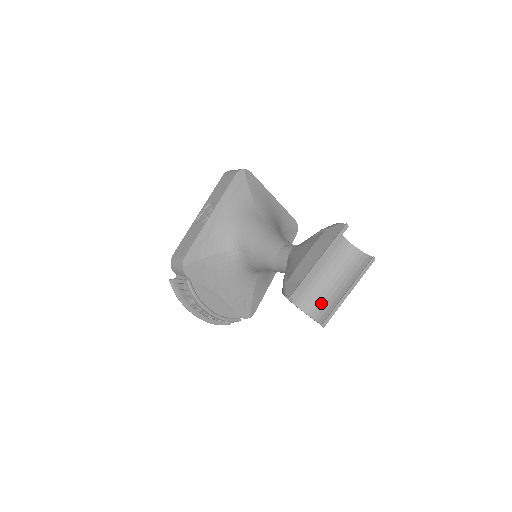
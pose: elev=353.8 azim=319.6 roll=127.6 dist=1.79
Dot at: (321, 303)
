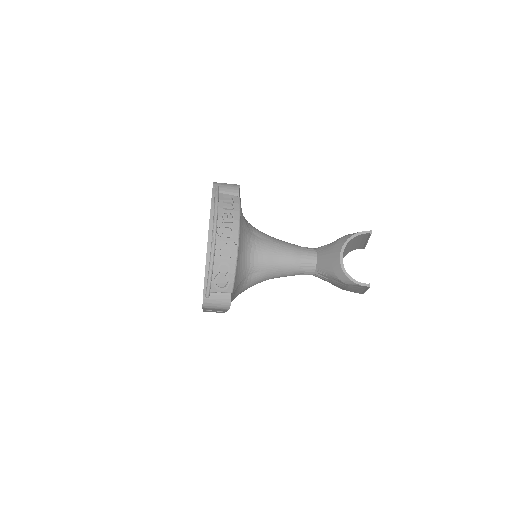
Dot at: occluded
